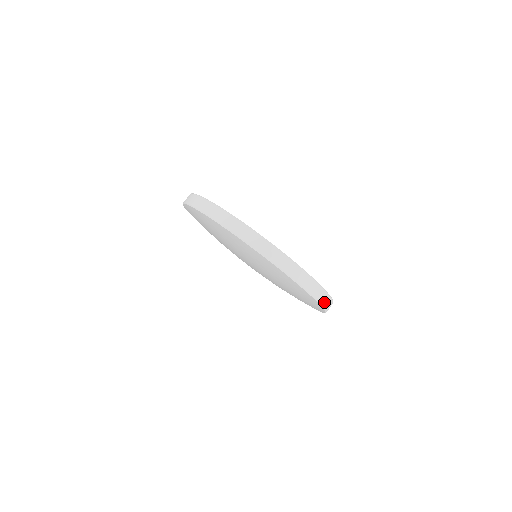
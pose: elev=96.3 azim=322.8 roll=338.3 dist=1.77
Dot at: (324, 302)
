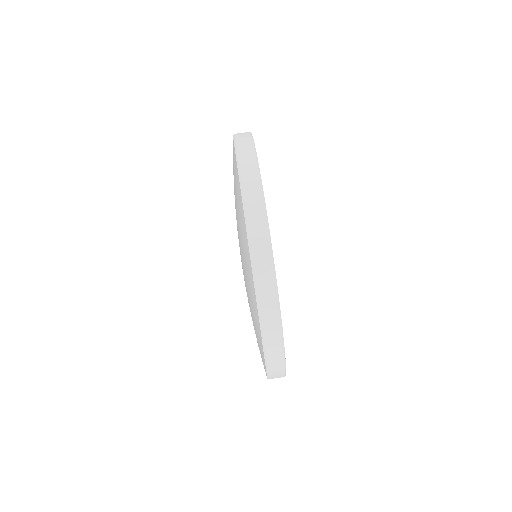
Dot at: (258, 257)
